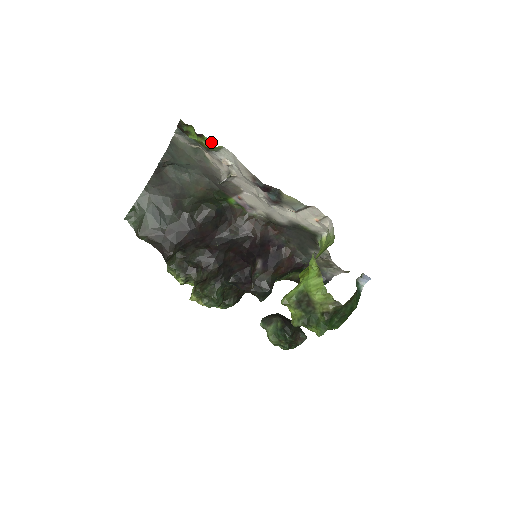
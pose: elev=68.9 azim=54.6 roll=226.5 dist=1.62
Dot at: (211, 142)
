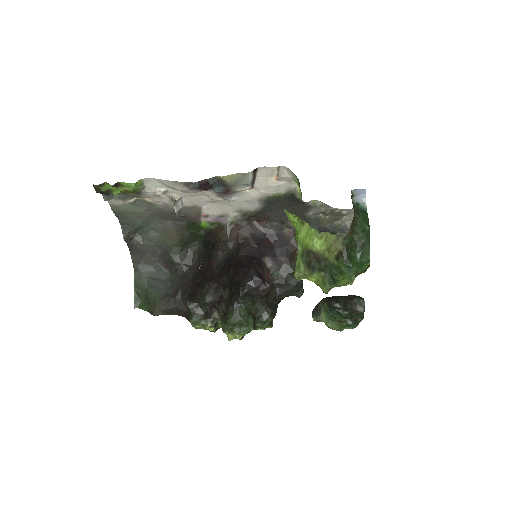
Dot at: (129, 183)
